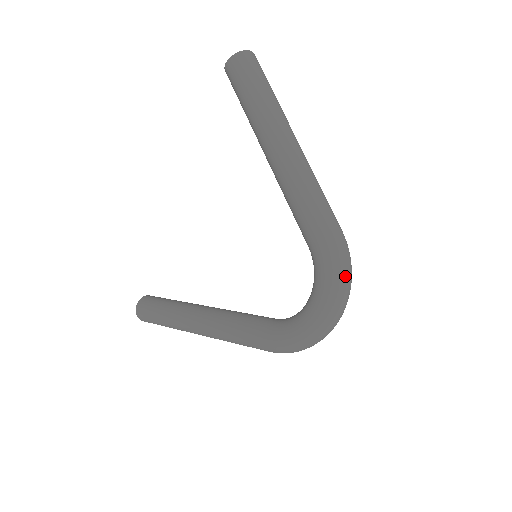
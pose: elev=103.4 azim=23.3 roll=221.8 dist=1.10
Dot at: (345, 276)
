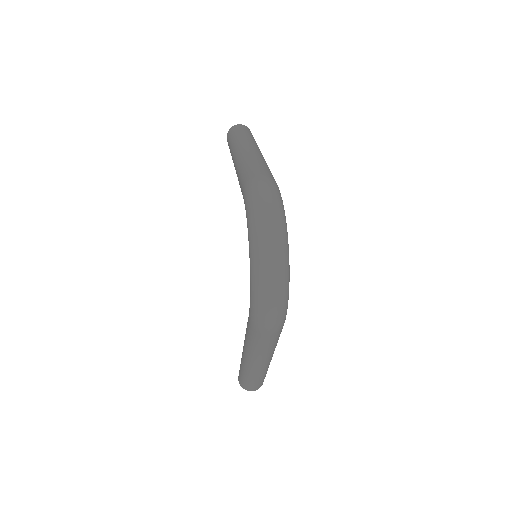
Dot at: (260, 204)
